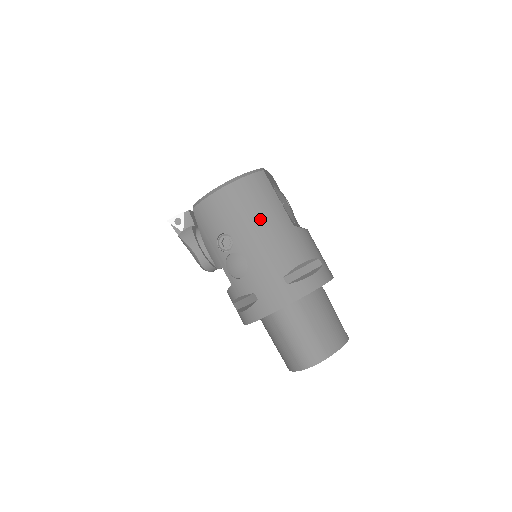
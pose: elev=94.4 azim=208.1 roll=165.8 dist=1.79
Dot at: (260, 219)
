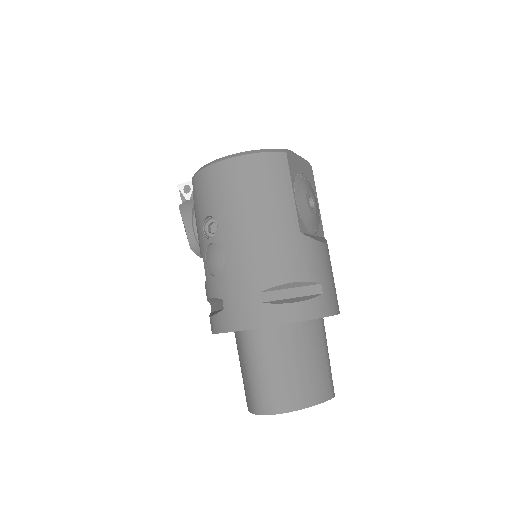
Dot at: (256, 211)
